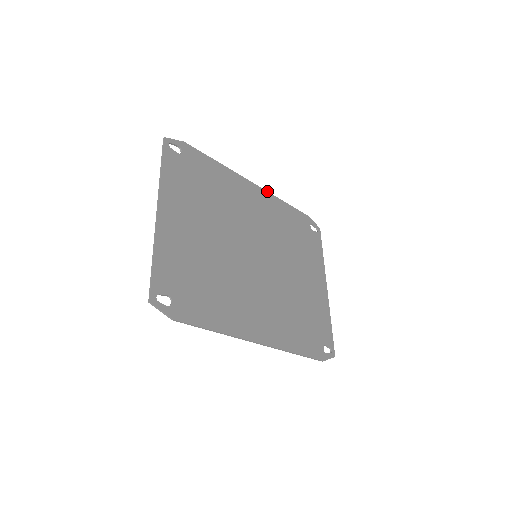
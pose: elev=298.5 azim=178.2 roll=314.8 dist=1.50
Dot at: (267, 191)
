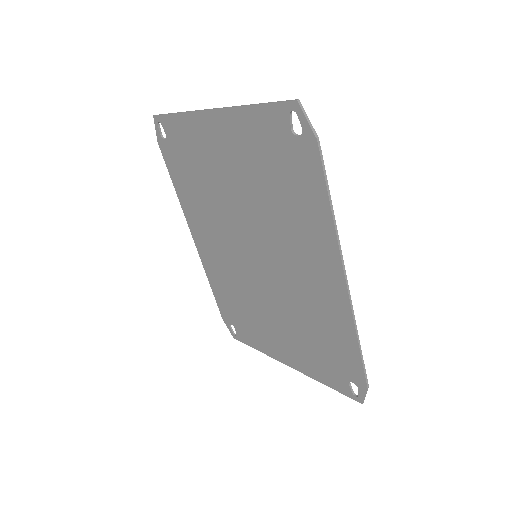
Dot at: (201, 257)
